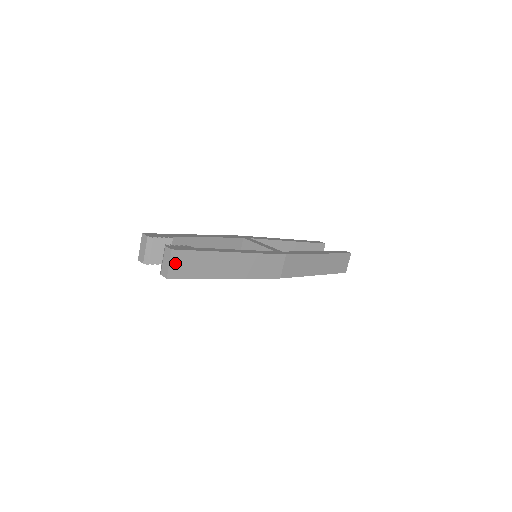
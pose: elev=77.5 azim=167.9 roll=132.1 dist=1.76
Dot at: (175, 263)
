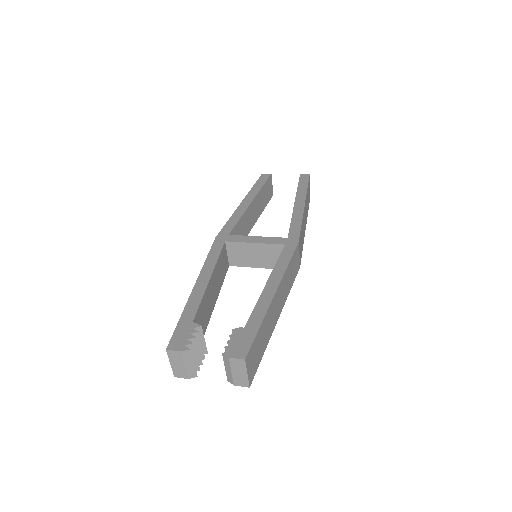
Dot at: (250, 366)
